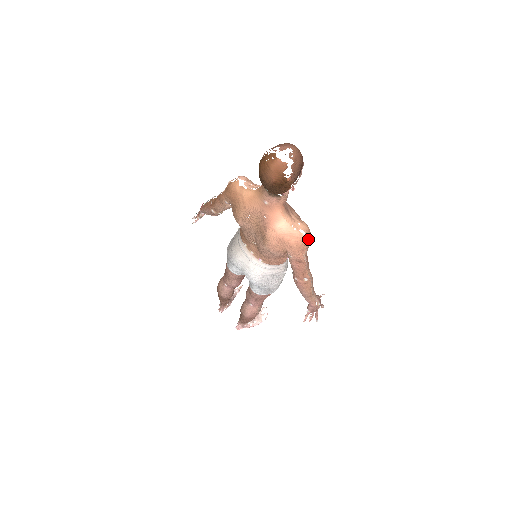
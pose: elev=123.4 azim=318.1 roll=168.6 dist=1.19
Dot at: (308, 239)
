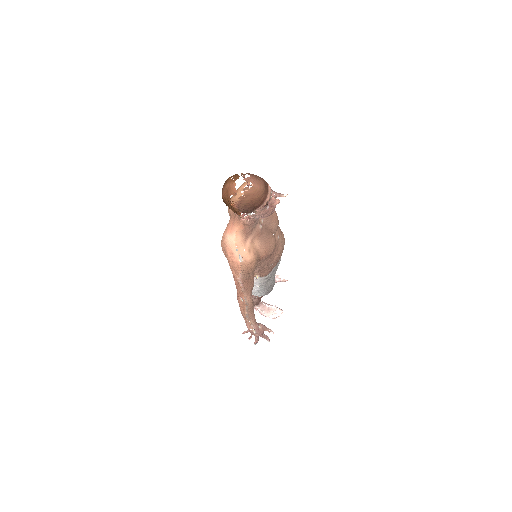
Dot at: (244, 268)
